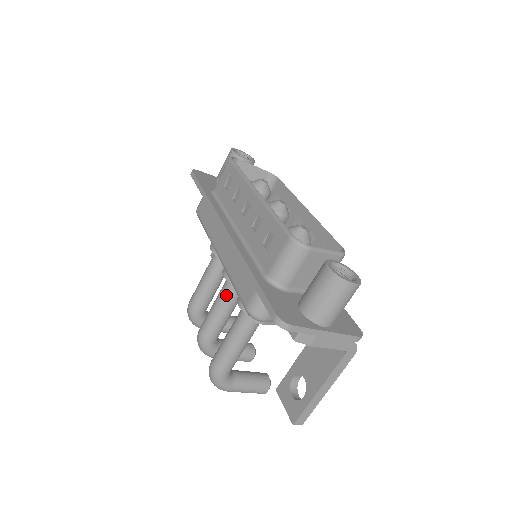
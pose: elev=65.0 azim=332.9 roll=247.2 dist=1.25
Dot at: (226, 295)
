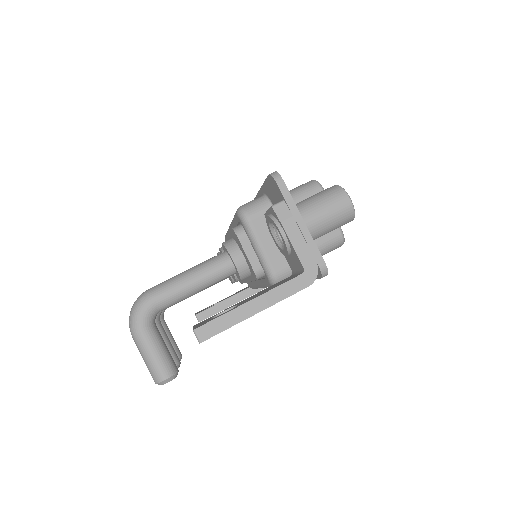
Dot at: occluded
